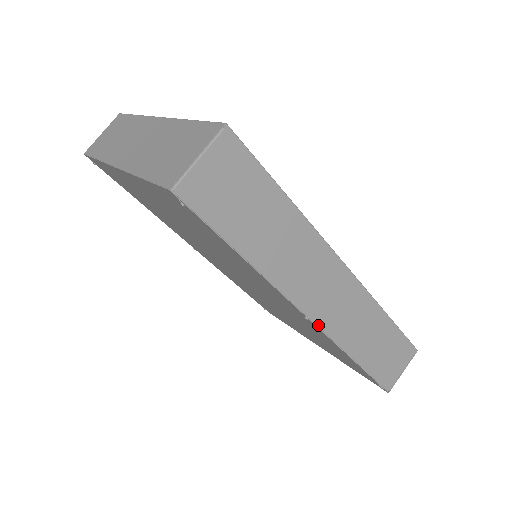
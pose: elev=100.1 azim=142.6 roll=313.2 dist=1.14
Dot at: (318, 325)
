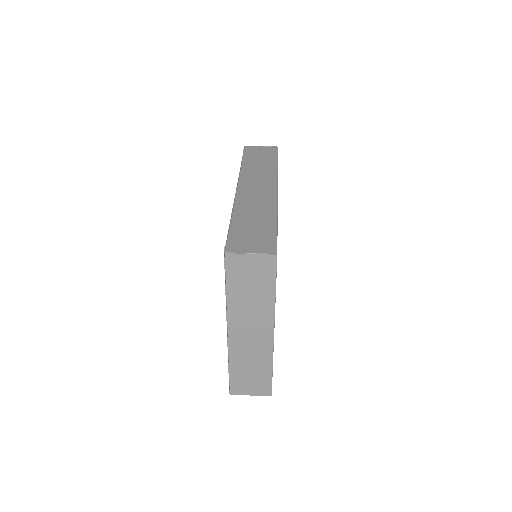
Dot at: (237, 192)
